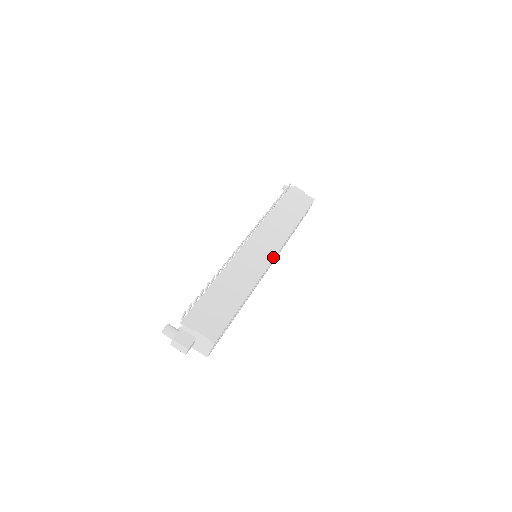
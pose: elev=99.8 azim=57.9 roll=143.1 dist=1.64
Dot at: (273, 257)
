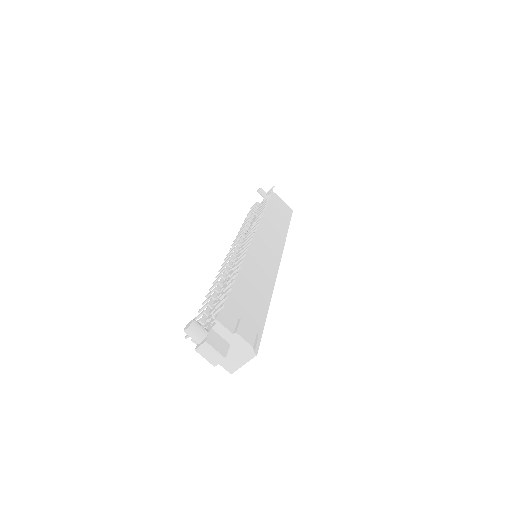
Dot at: (279, 260)
